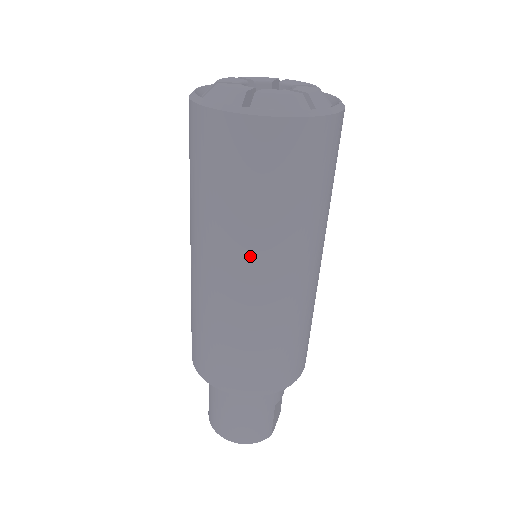
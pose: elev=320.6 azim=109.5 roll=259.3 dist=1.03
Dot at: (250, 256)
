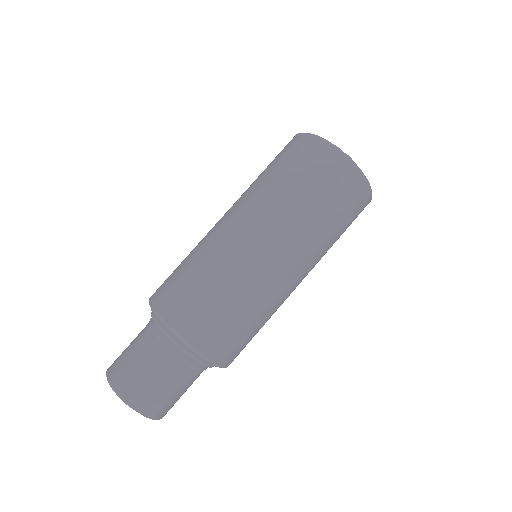
Dot at: (245, 203)
